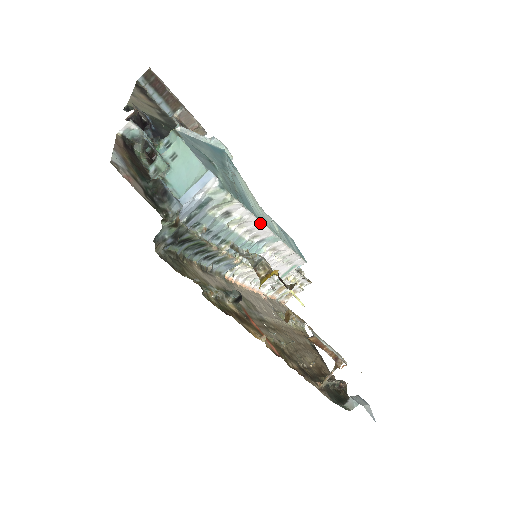
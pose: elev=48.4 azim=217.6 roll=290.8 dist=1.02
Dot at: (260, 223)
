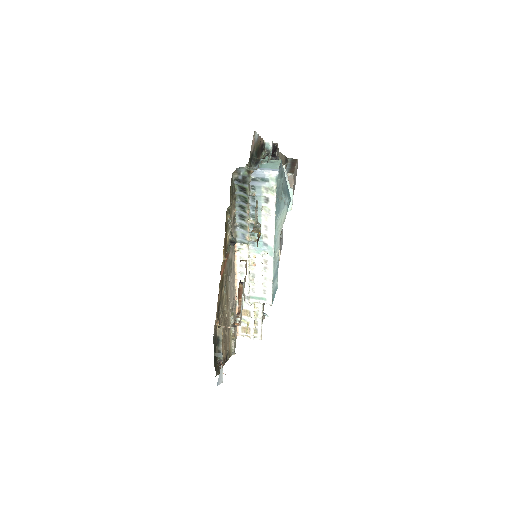
Dot at: (274, 227)
